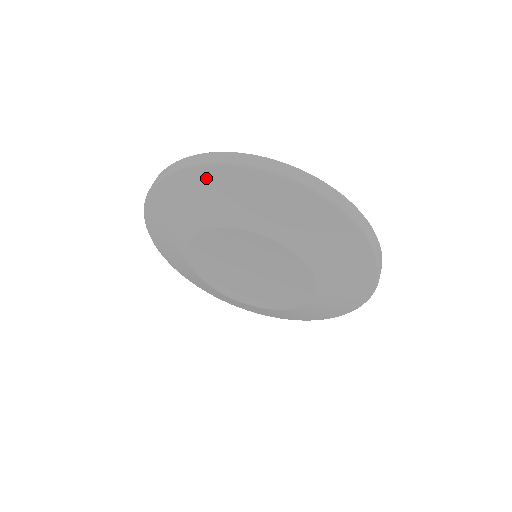
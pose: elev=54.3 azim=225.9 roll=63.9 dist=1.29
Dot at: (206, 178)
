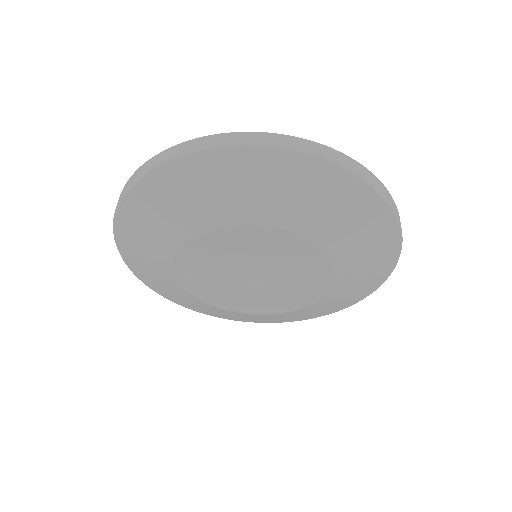
Dot at: (126, 228)
